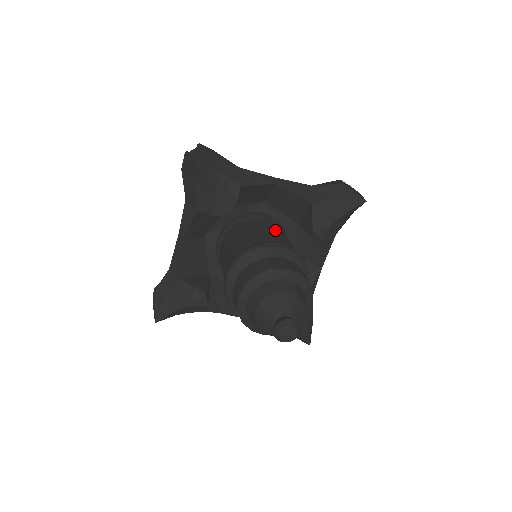
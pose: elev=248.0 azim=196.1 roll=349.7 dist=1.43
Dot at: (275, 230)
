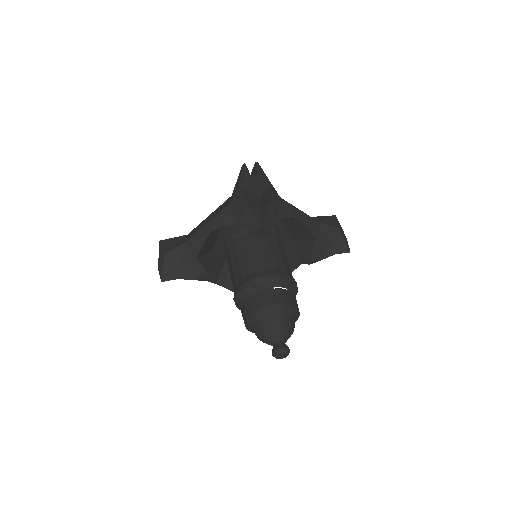
Dot at: (282, 250)
